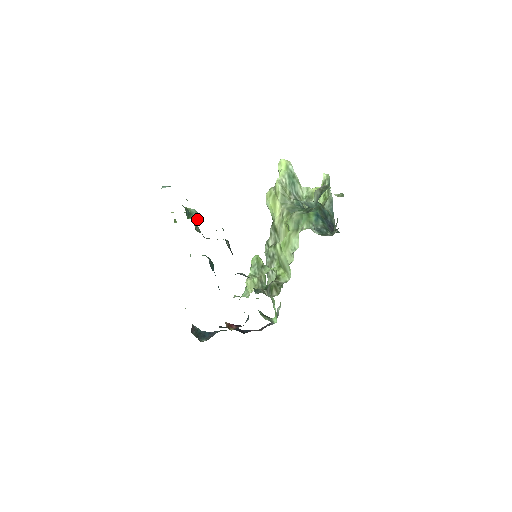
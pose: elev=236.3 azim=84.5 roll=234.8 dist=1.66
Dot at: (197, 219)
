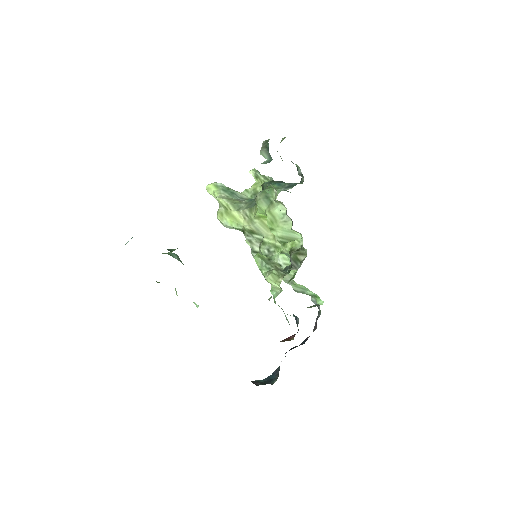
Dot at: (179, 258)
